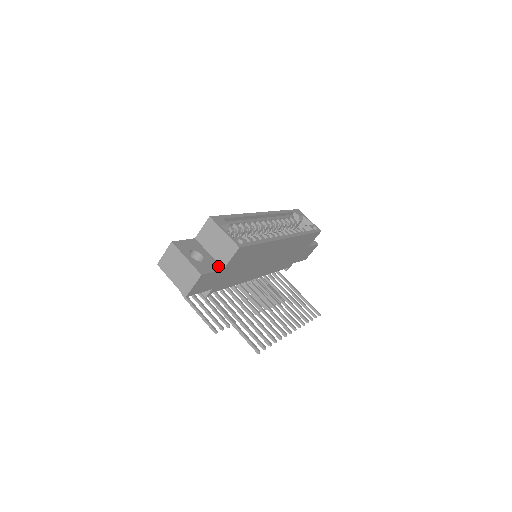
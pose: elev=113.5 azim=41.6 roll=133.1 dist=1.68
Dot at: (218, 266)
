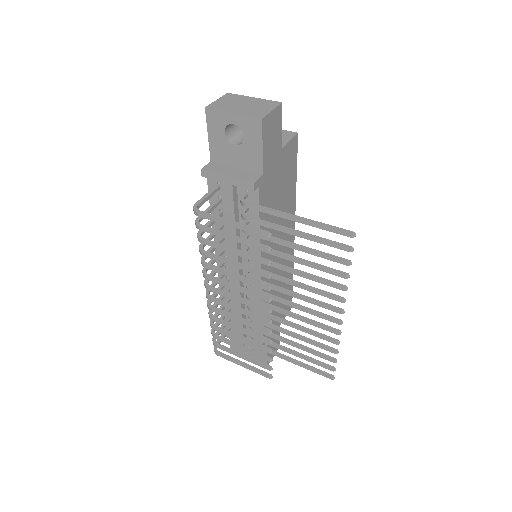
Dot at: occluded
